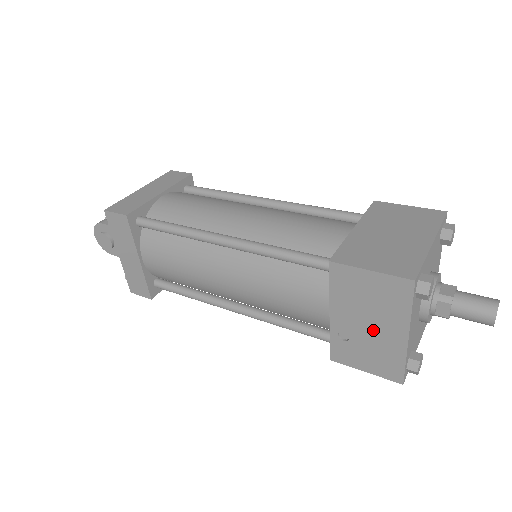
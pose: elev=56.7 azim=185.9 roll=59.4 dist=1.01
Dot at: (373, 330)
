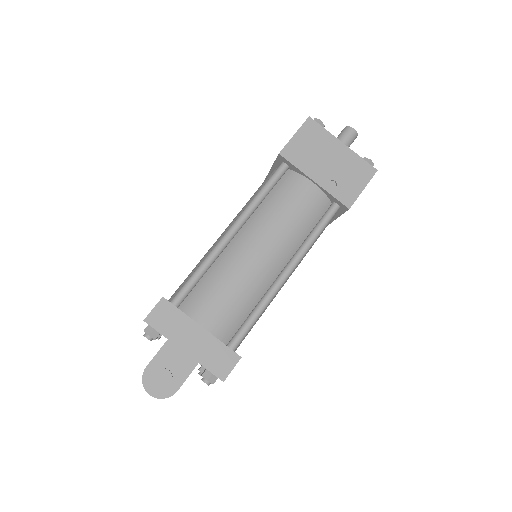
Dot at: (333, 161)
